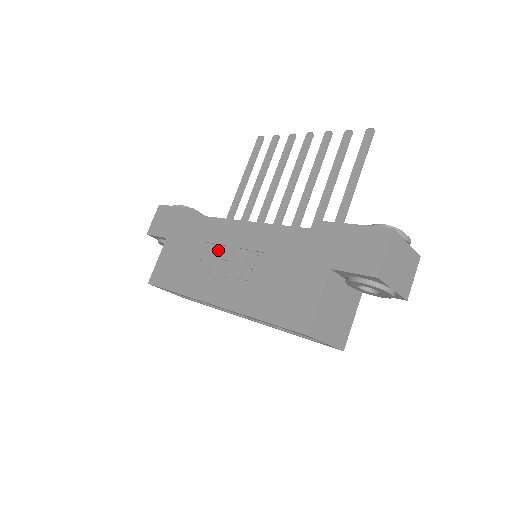
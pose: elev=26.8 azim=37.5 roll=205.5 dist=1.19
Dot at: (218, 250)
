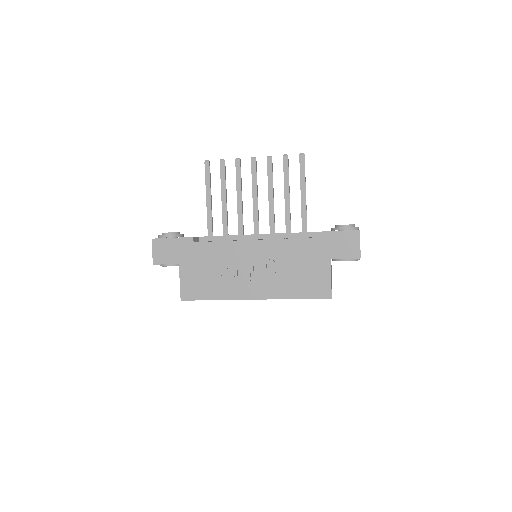
Dot at: (237, 264)
